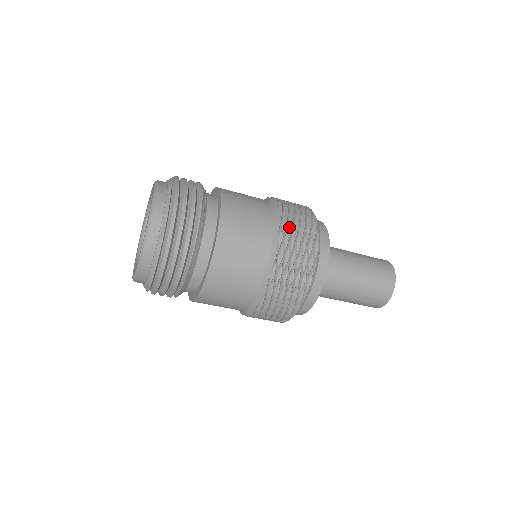
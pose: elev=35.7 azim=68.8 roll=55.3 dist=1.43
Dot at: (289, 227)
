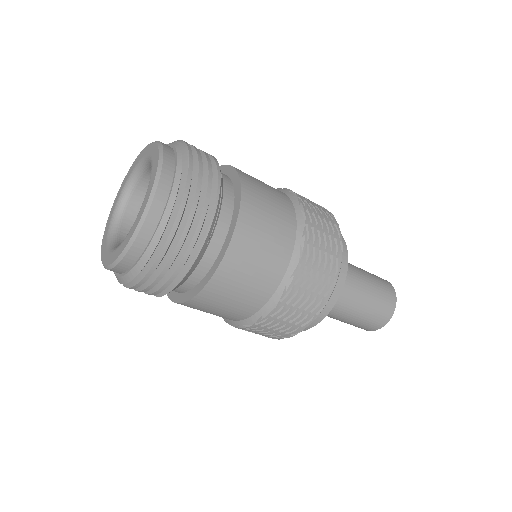
Dot at: (307, 269)
